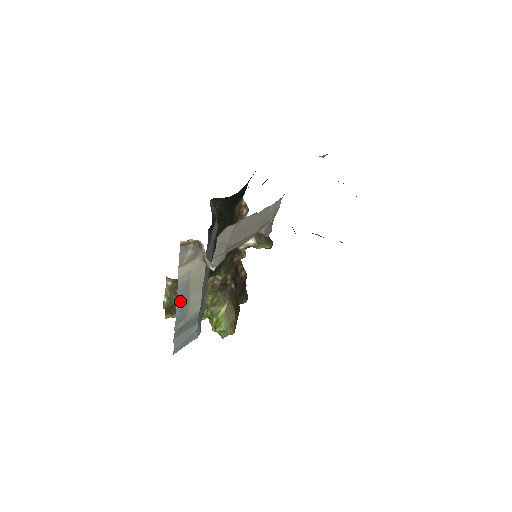
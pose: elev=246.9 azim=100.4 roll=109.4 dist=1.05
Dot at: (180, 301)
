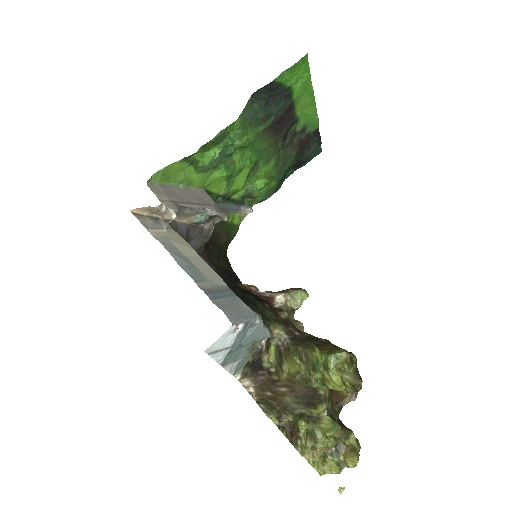
Dot at: (178, 259)
